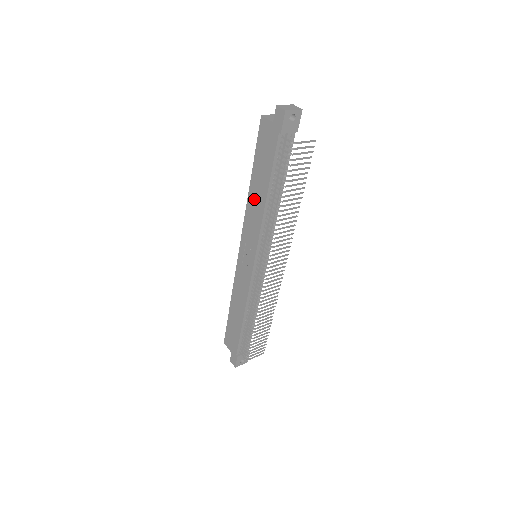
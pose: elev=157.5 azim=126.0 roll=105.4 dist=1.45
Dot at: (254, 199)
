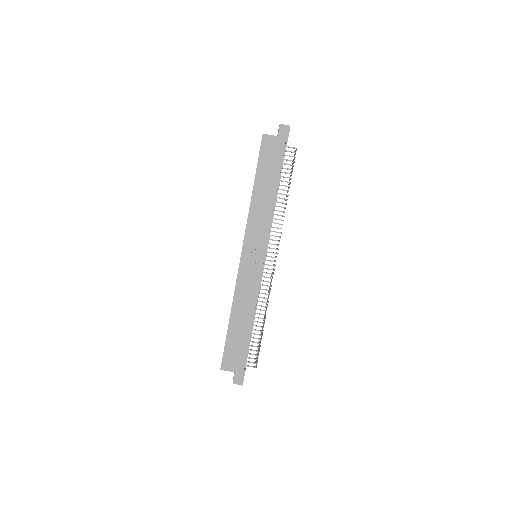
Dot at: (260, 201)
